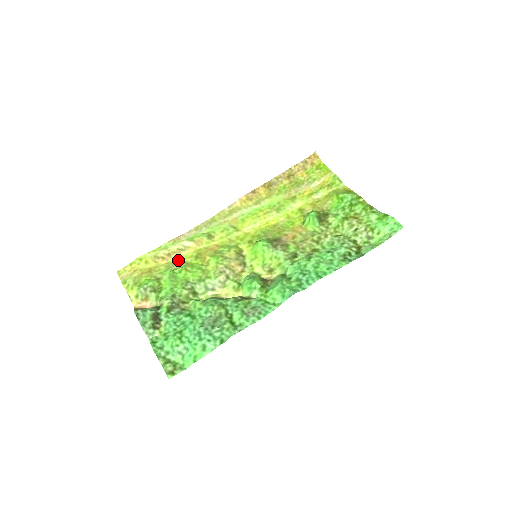
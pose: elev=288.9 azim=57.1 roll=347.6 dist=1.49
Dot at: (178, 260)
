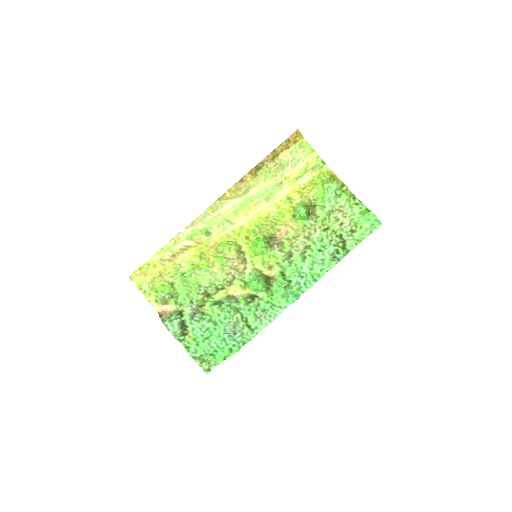
Dot at: (183, 260)
